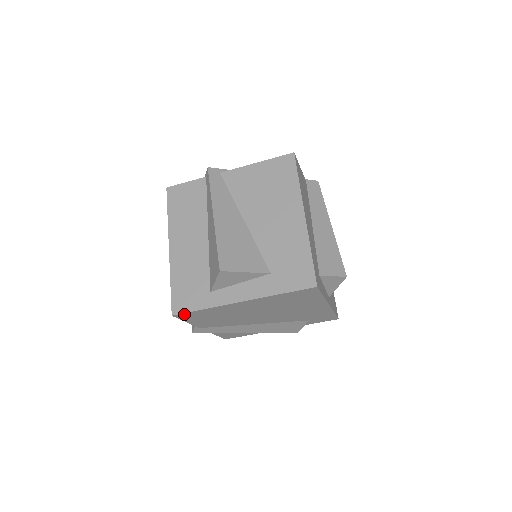
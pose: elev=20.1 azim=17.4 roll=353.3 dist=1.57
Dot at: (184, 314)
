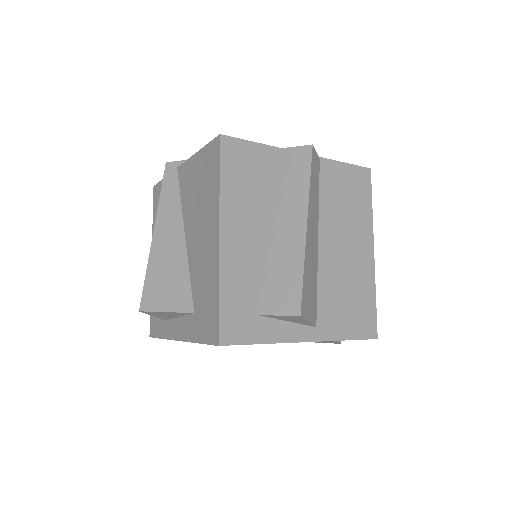
Dot at: occluded
